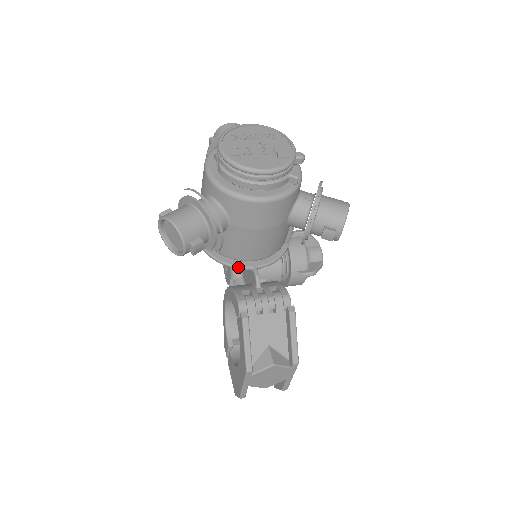
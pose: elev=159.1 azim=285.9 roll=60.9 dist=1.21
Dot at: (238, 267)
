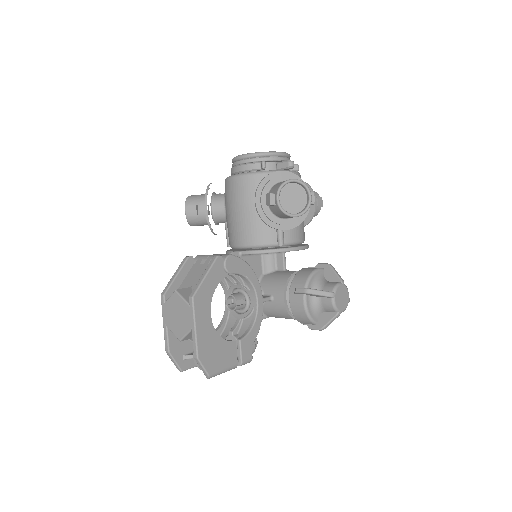
Dot at: occluded
